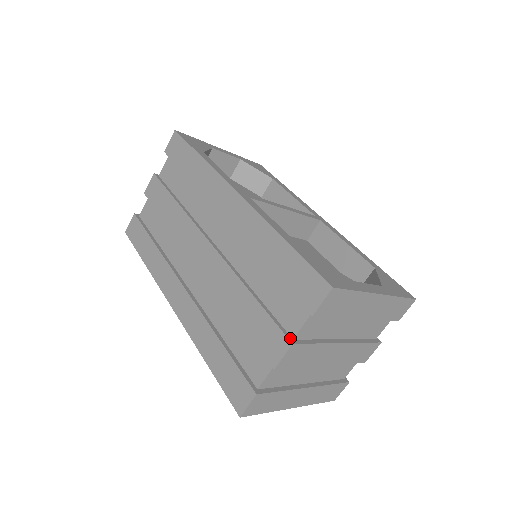
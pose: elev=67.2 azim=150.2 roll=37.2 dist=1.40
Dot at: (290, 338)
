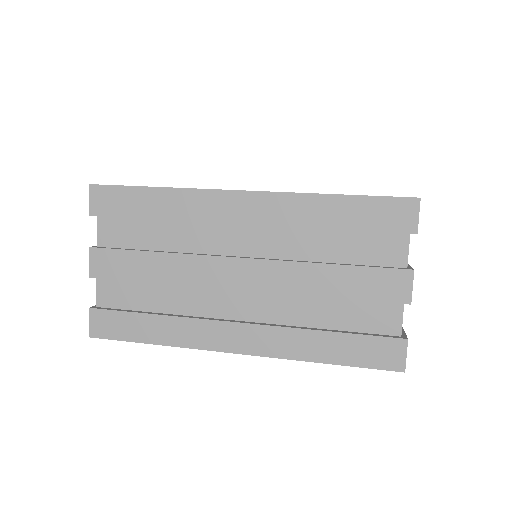
Dot at: (406, 269)
